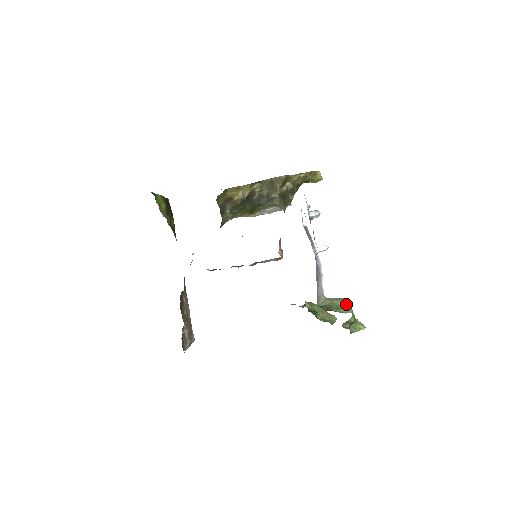
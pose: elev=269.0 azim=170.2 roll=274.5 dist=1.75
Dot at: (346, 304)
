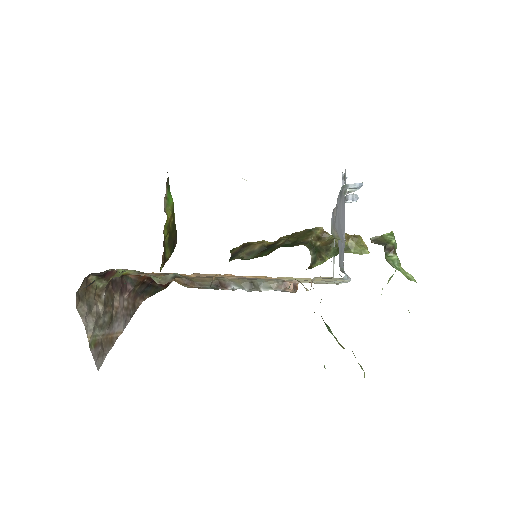
Dot at: occluded
